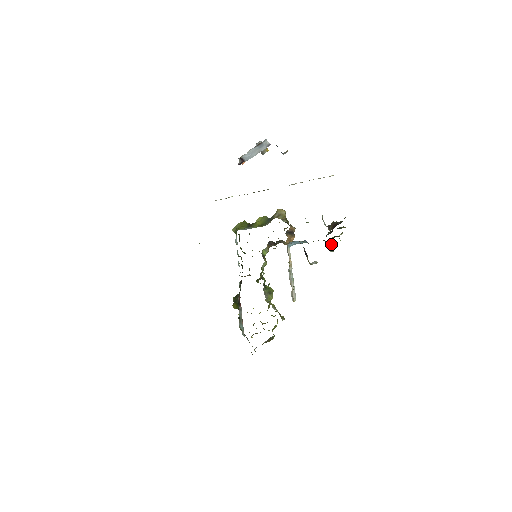
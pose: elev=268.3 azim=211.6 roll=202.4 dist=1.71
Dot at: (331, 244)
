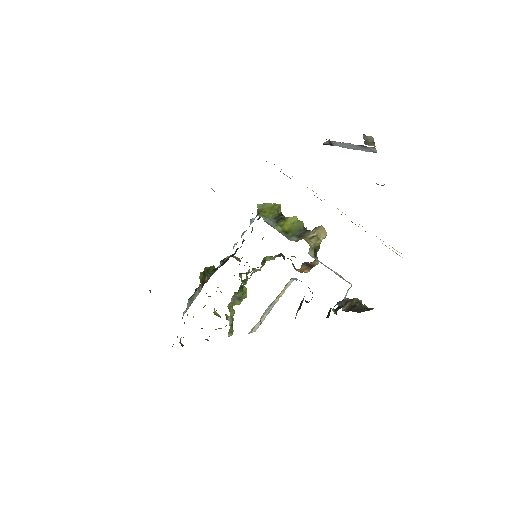
Dot at: (339, 307)
